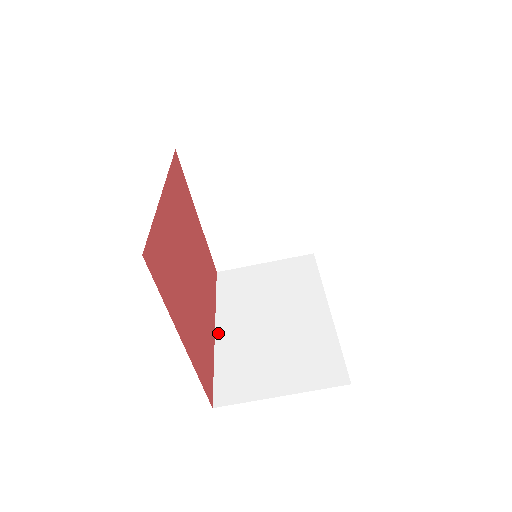
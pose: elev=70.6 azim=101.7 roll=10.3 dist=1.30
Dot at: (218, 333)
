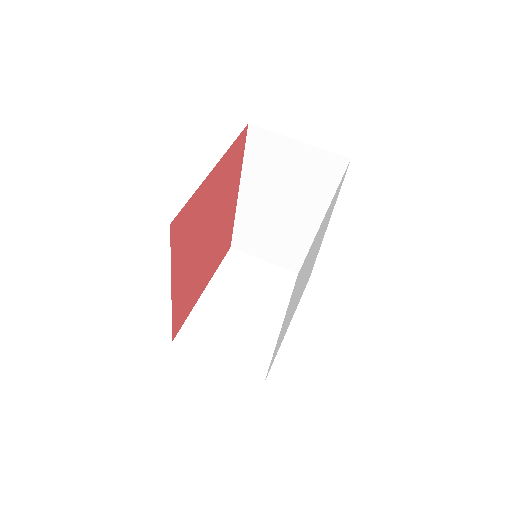
Dot at: occluded
